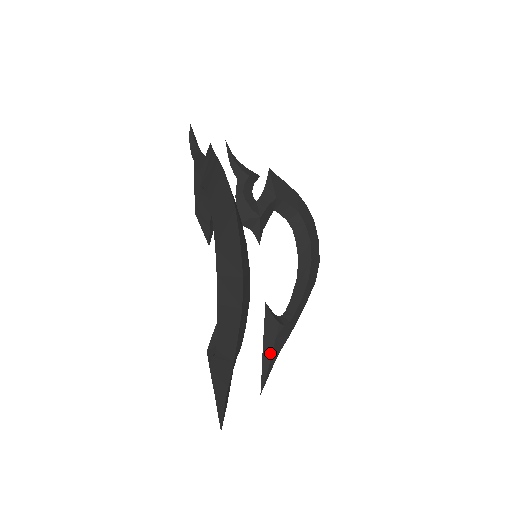
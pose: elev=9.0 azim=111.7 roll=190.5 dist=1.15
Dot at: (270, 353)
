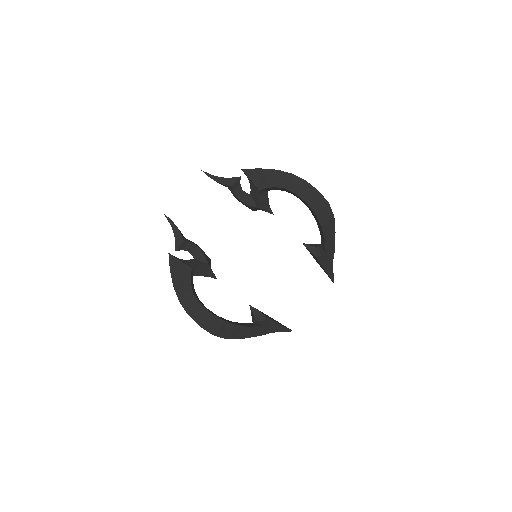
Dot at: (323, 268)
